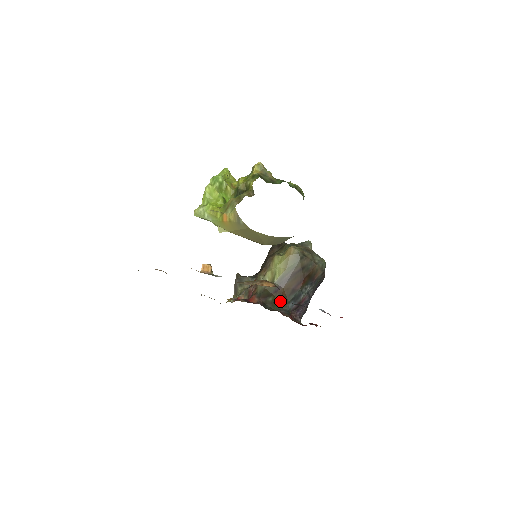
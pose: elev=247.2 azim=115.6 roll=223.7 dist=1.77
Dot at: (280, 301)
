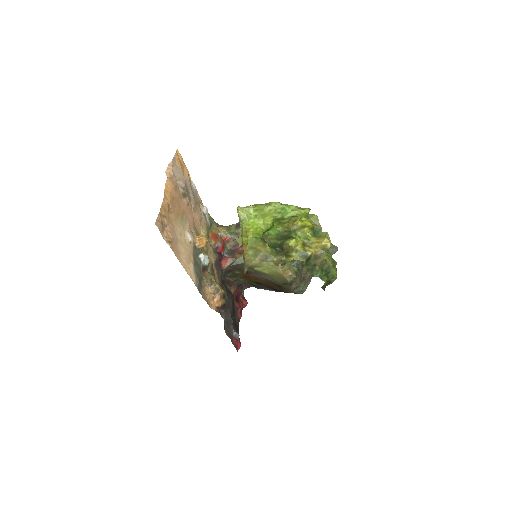
Dot at: (242, 278)
